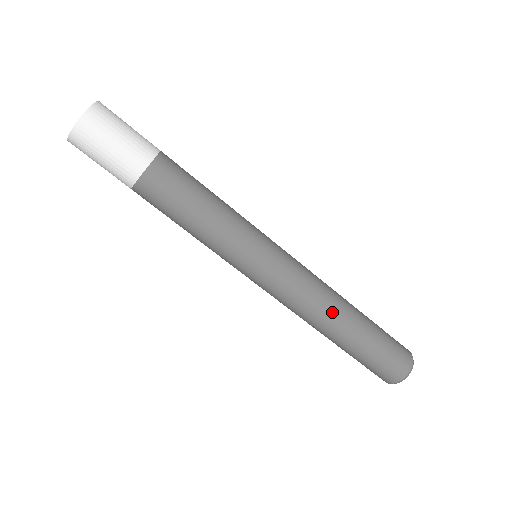
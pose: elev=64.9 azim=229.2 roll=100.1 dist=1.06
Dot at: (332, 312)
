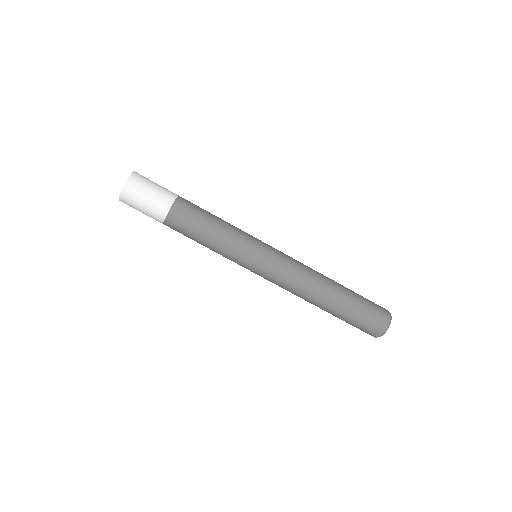
Dot at: (310, 297)
